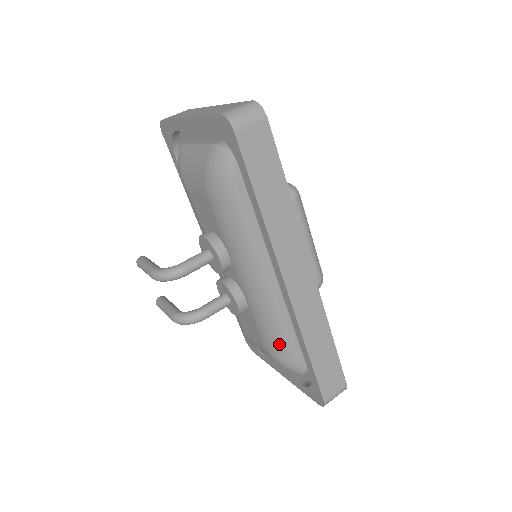
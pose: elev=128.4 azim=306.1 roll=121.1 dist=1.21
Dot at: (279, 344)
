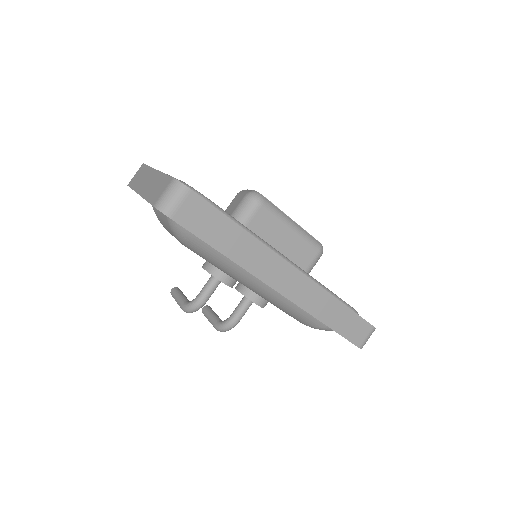
Dot at: (304, 319)
